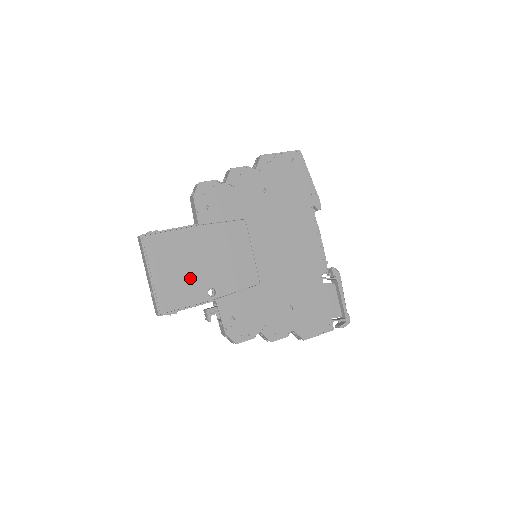
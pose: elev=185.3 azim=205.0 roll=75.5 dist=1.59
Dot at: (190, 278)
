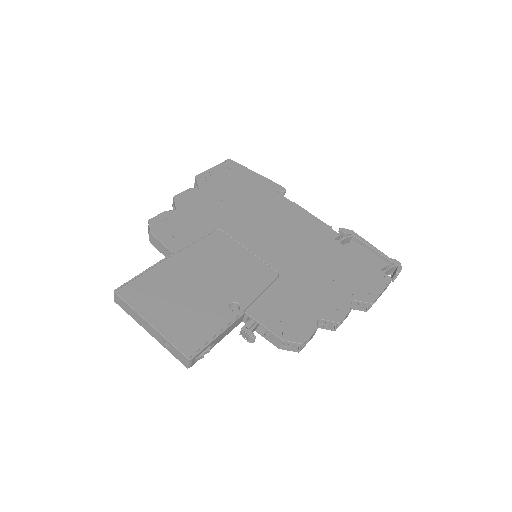
Dot at: (199, 305)
